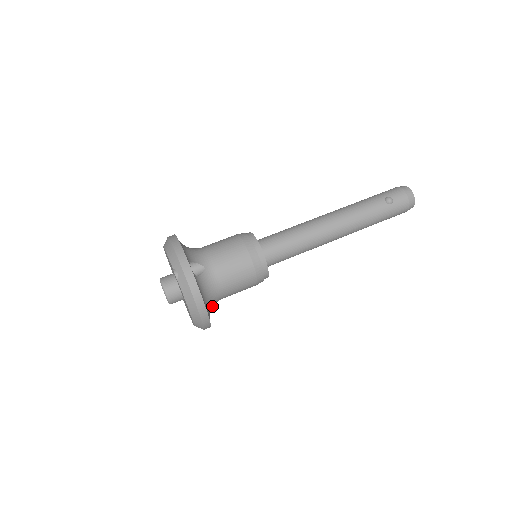
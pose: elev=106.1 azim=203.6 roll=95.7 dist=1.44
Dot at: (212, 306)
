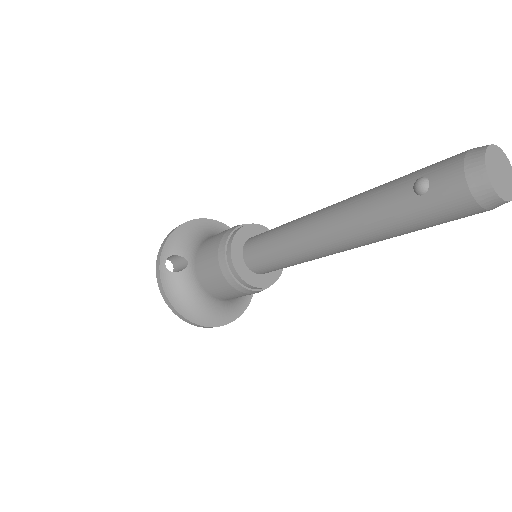
Dot at: (210, 305)
